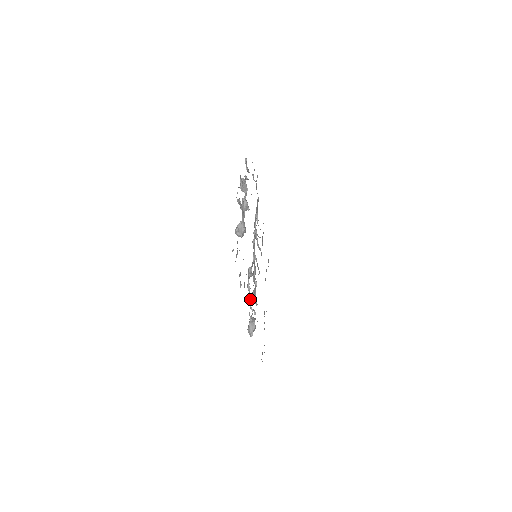
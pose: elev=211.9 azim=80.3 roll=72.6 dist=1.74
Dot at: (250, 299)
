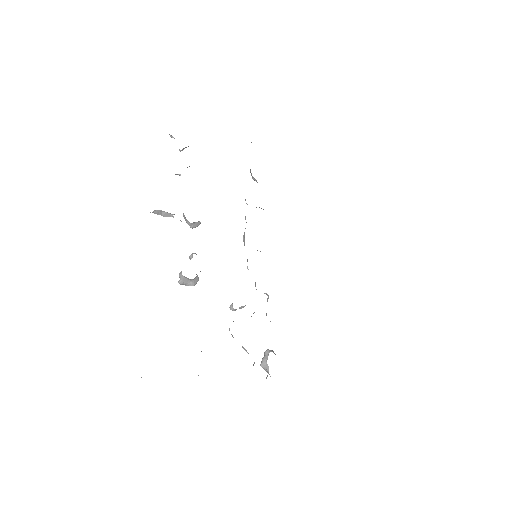
Dot at: (244, 348)
